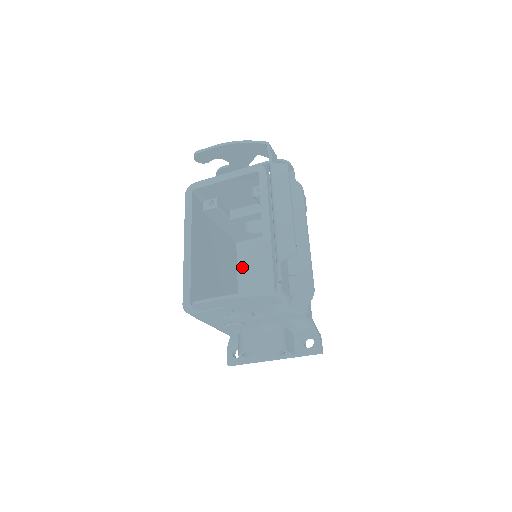
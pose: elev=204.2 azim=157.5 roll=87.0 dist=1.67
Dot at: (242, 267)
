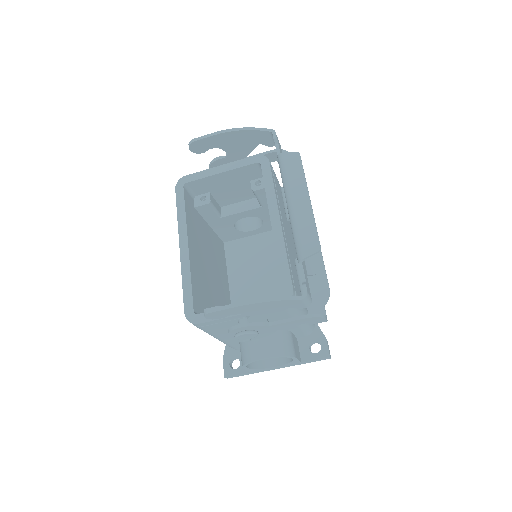
Dot at: (233, 269)
